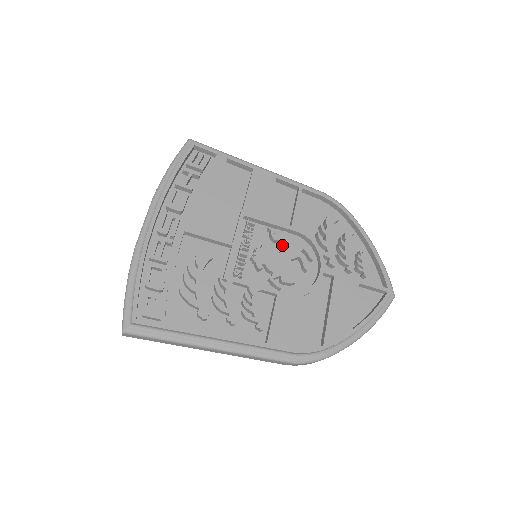
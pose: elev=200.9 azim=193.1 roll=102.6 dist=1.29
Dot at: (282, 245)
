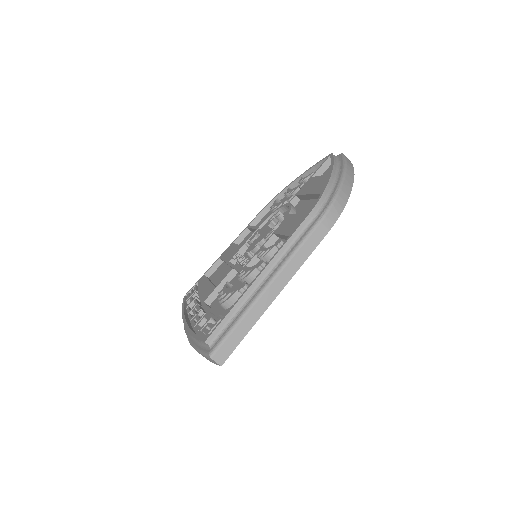
Dot at: occluded
